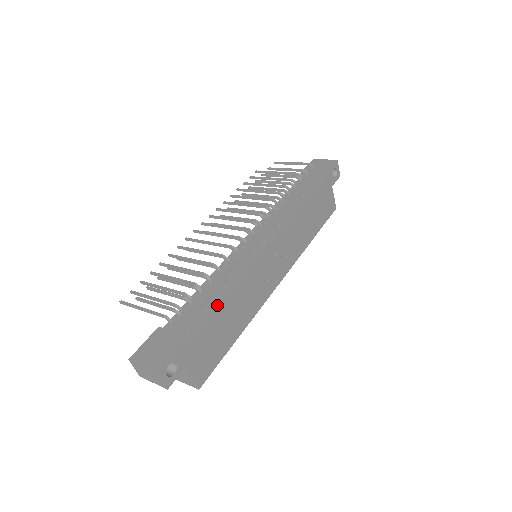
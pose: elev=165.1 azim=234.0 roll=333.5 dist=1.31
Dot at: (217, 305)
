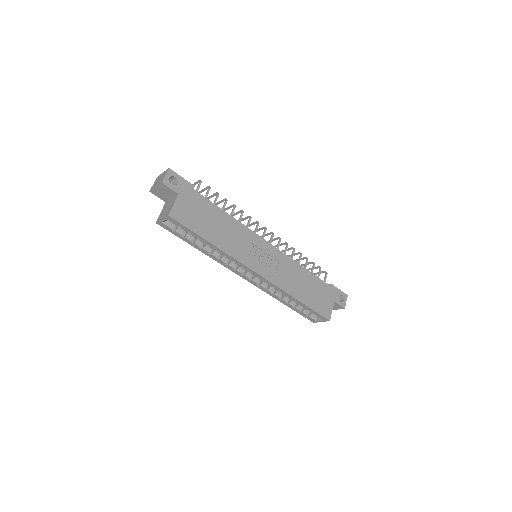
Dot at: (219, 207)
